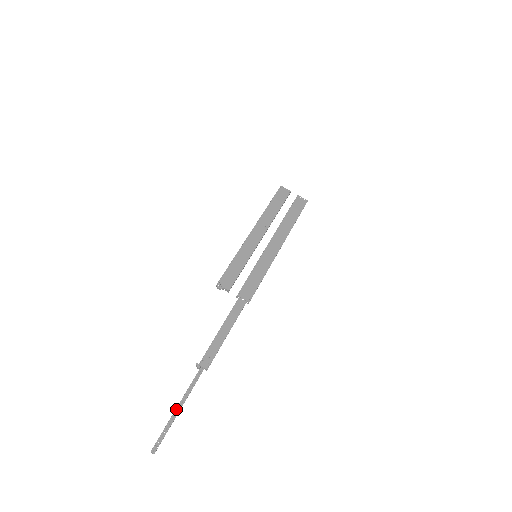
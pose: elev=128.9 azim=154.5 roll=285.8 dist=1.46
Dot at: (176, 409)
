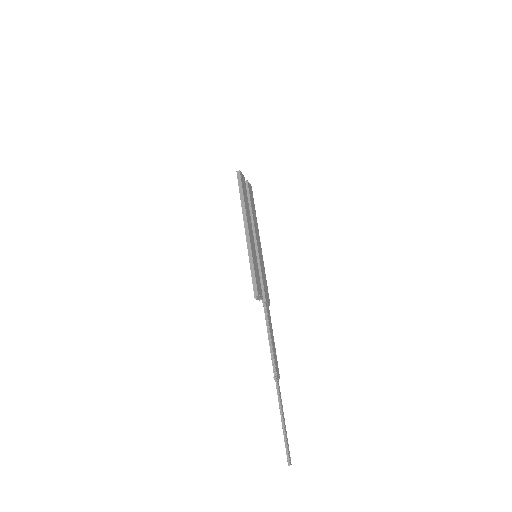
Dot at: (284, 422)
